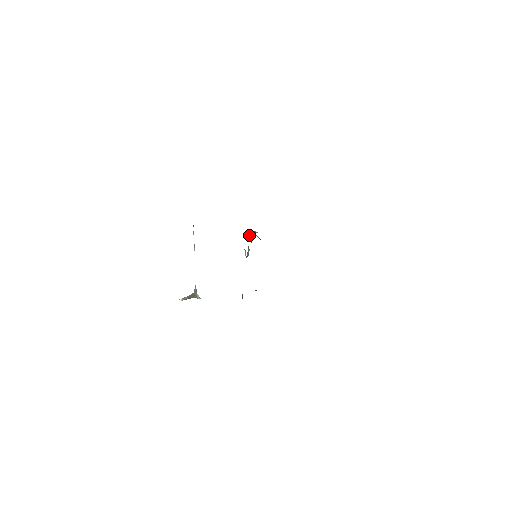
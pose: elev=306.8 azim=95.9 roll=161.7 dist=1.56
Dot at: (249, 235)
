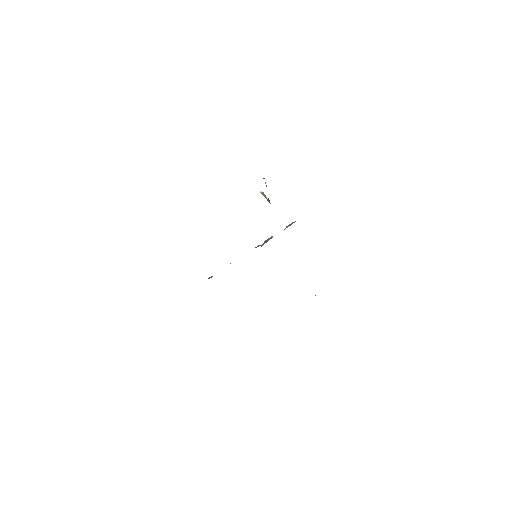
Dot at: (286, 227)
